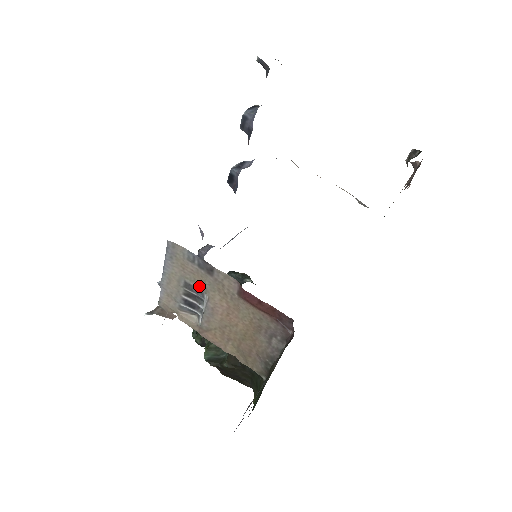
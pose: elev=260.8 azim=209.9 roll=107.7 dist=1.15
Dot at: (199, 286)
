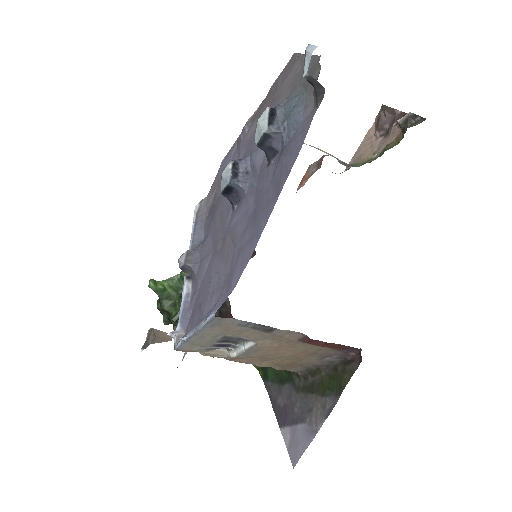
Dot at: (244, 337)
